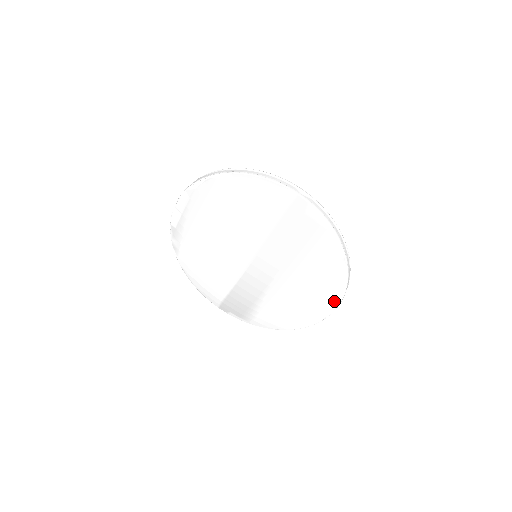
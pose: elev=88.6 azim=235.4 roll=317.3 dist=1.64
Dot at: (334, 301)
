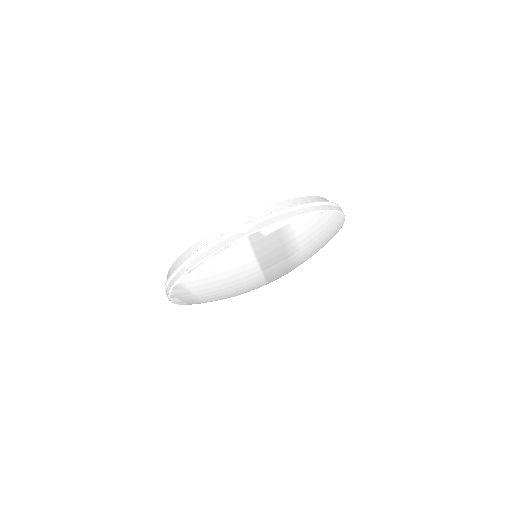
Dot at: (340, 221)
